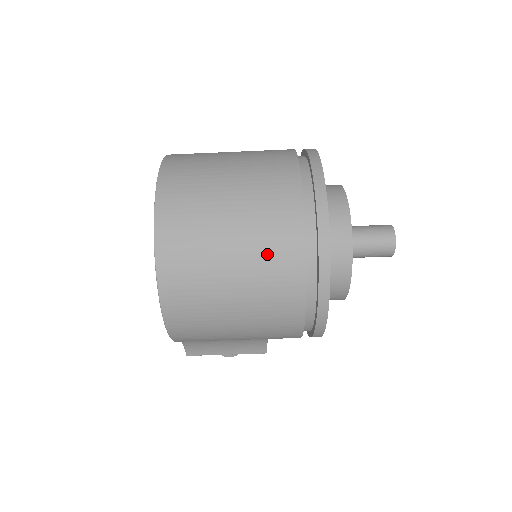
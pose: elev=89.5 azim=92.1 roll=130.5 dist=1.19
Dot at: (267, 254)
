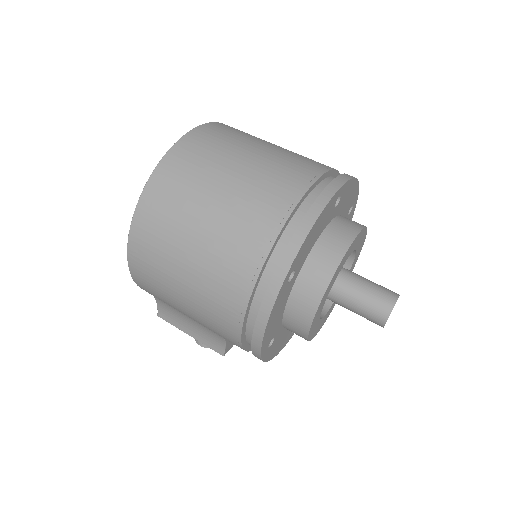
Dot at: (233, 238)
